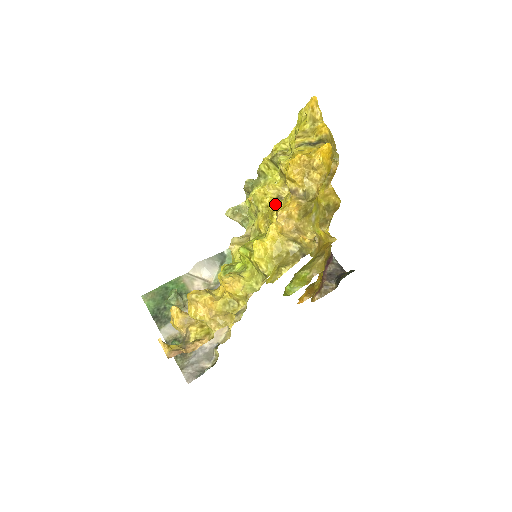
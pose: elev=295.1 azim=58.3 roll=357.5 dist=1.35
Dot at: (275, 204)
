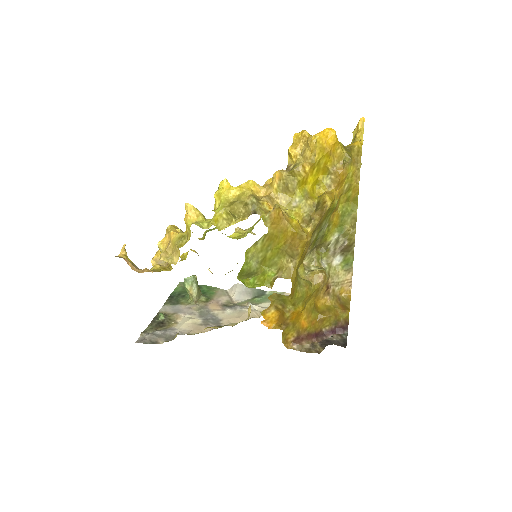
Dot at: occluded
